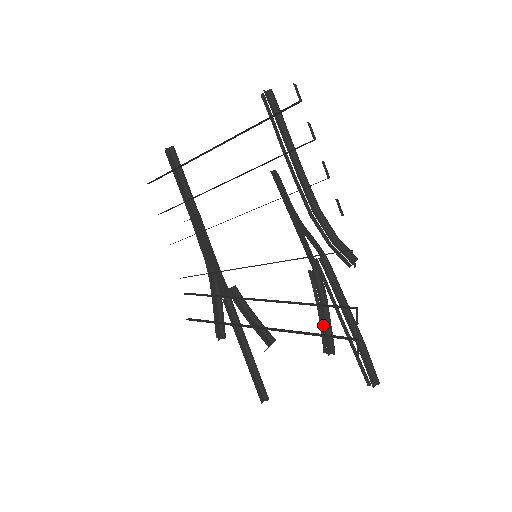
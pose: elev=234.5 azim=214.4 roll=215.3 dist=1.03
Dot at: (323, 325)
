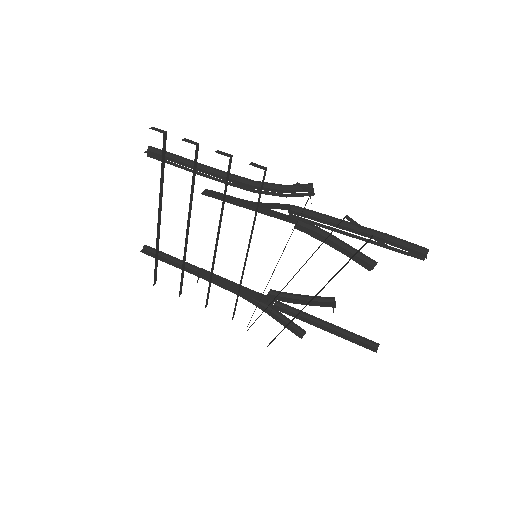
Dot at: (344, 253)
